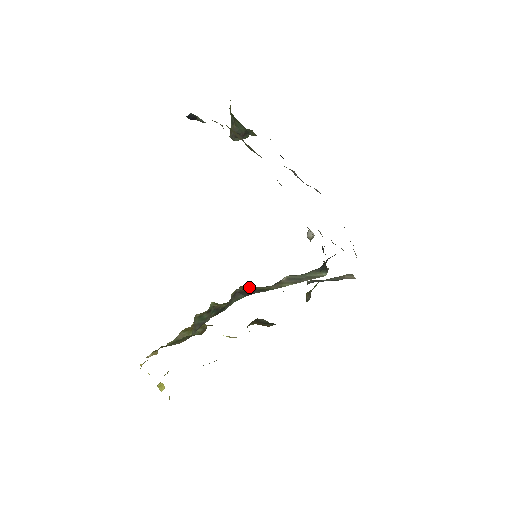
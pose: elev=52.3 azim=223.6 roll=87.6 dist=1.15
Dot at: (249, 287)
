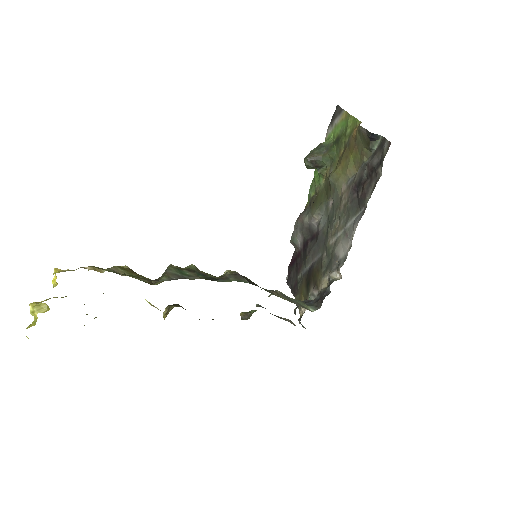
Dot at: occluded
